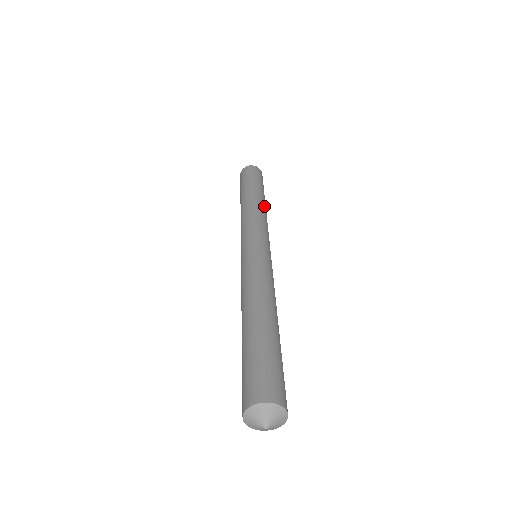
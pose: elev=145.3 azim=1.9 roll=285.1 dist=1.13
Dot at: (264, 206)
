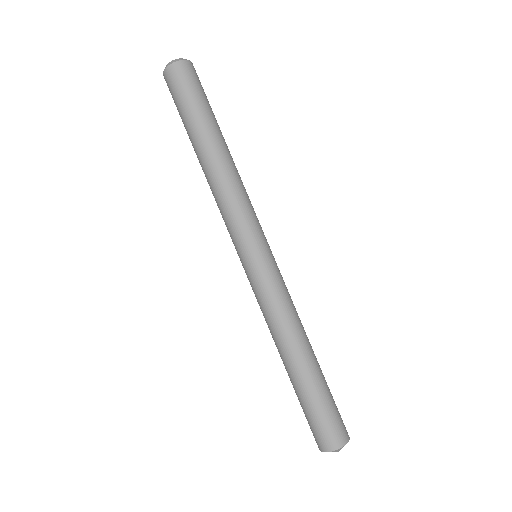
Dot at: (230, 161)
